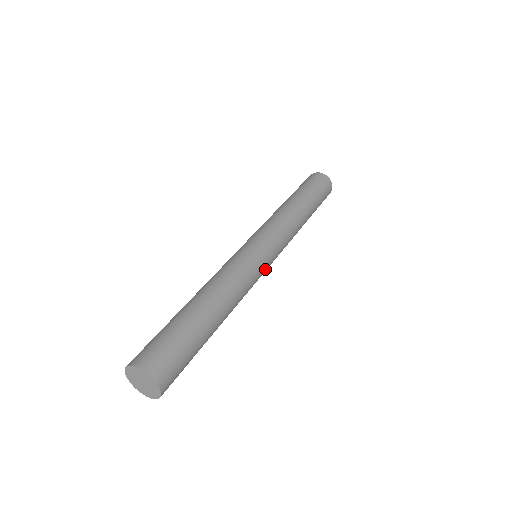
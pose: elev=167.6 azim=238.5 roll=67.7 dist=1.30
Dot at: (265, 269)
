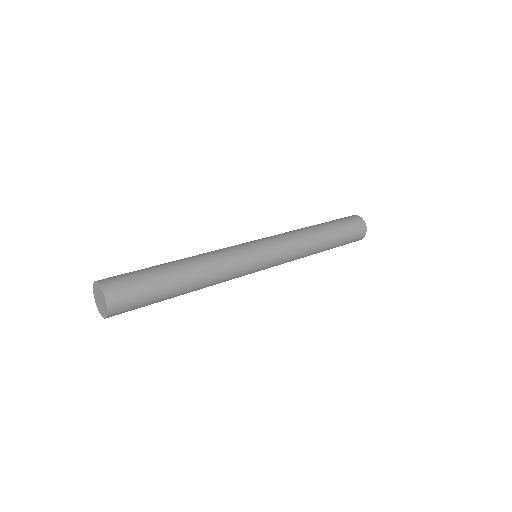
Dot at: (254, 272)
